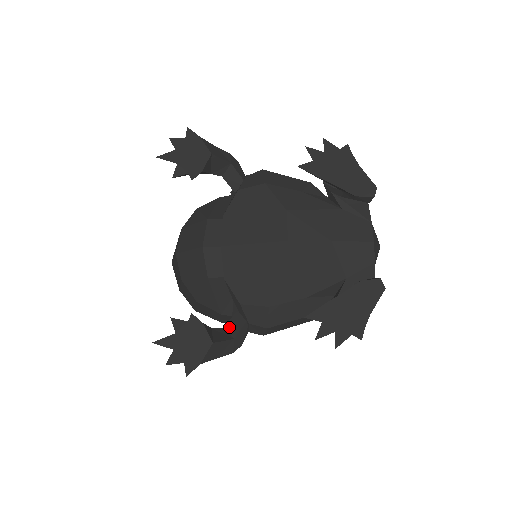
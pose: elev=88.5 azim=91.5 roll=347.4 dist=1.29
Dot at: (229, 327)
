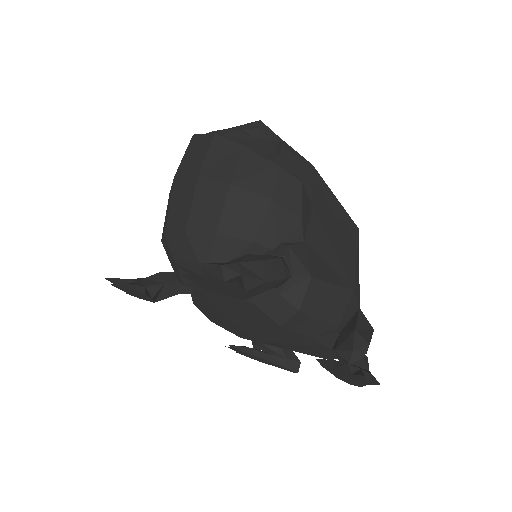
Dot at: (181, 286)
